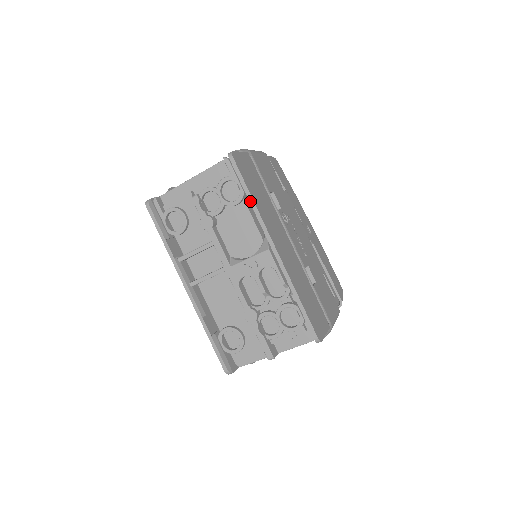
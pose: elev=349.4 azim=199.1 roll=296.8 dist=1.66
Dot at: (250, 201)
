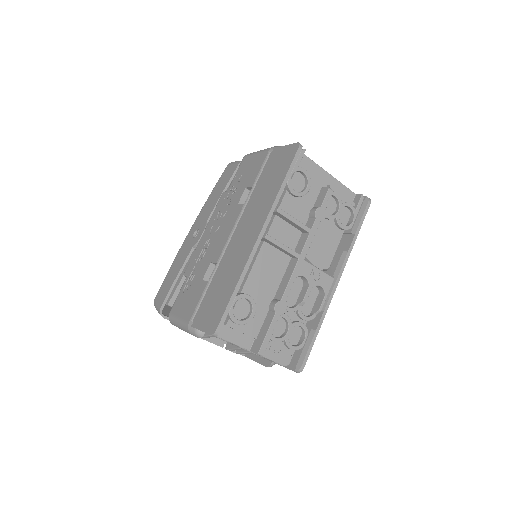
Dot at: (354, 238)
